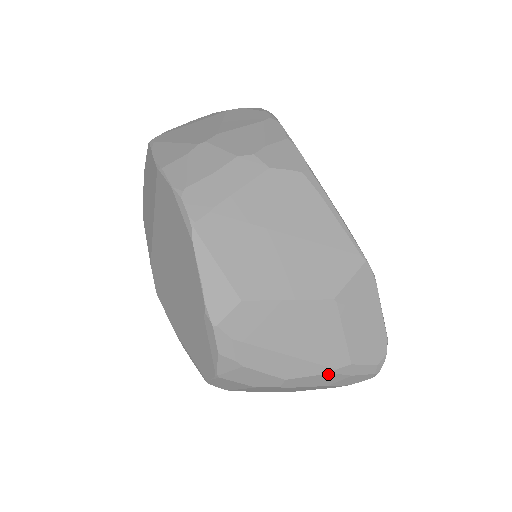
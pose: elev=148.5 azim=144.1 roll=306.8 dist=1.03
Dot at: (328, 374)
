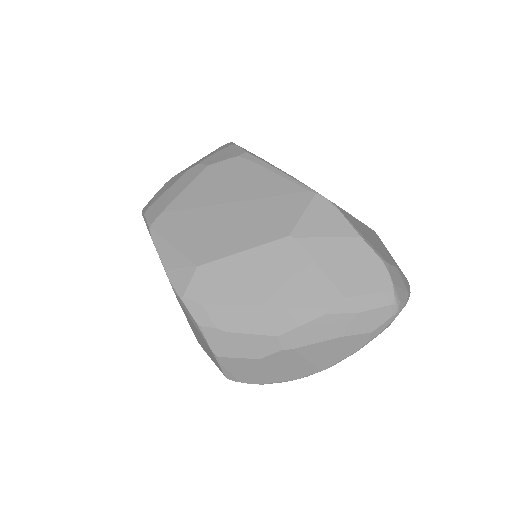
Dot at: (323, 317)
